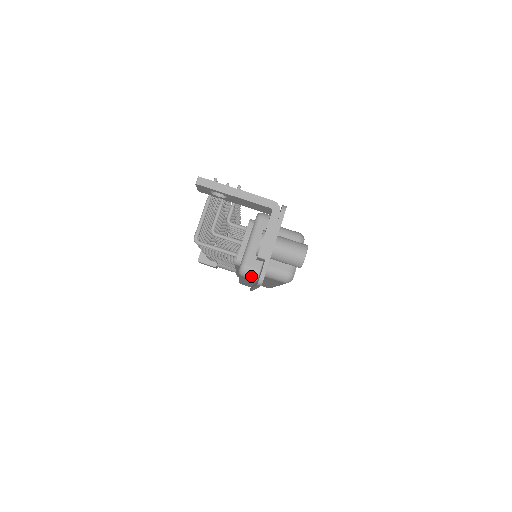
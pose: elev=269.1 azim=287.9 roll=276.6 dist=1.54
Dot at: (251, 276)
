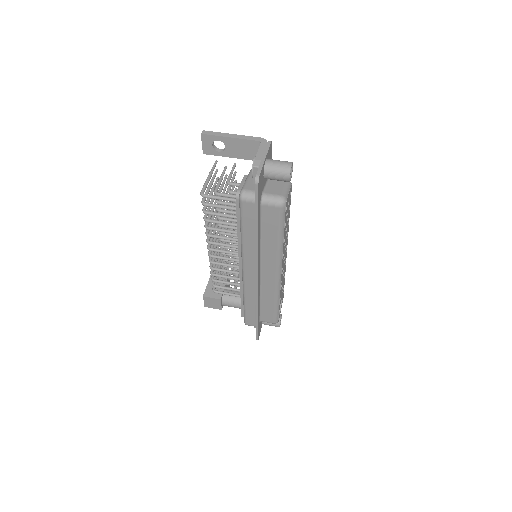
Dot at: (250, 197)
